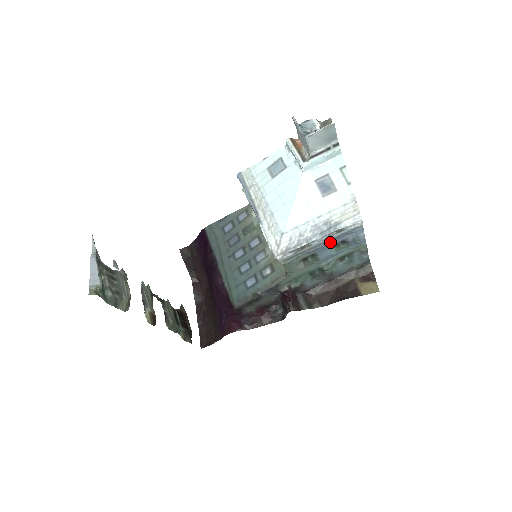
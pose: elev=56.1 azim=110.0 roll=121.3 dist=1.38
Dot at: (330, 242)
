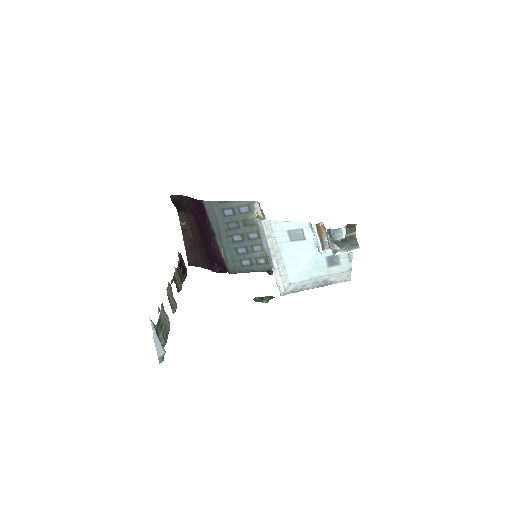
Dot at: occluded
